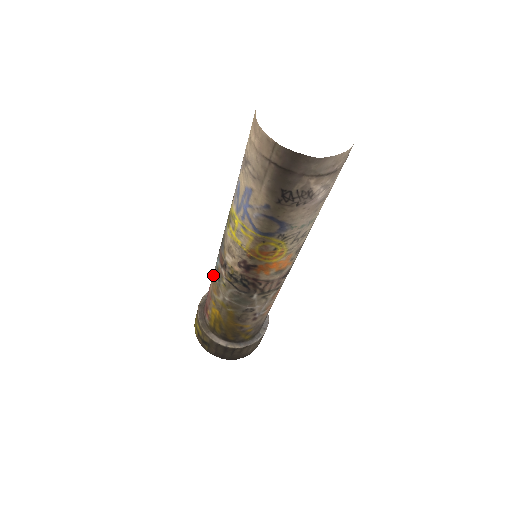
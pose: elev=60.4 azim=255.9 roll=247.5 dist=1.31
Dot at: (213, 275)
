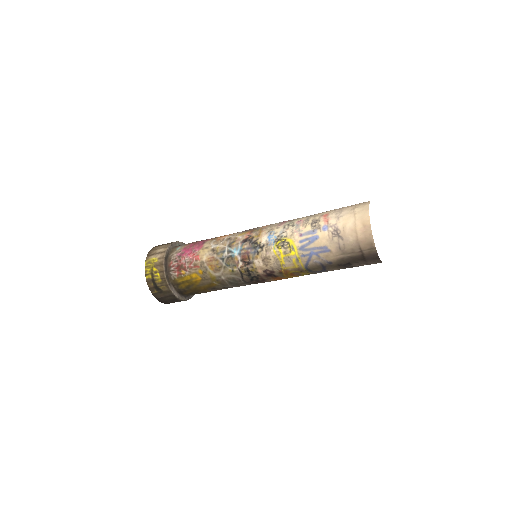
Dot at: (215, 254)
